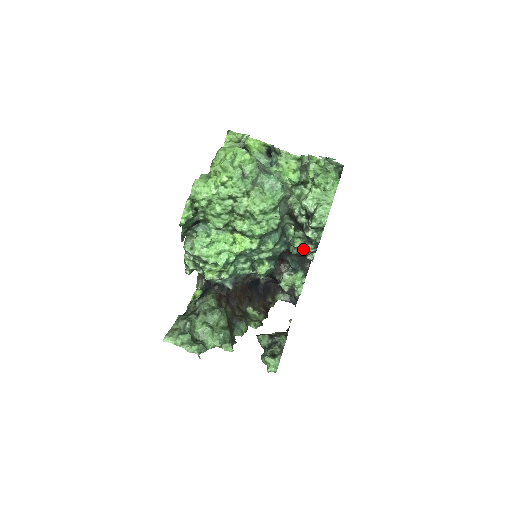
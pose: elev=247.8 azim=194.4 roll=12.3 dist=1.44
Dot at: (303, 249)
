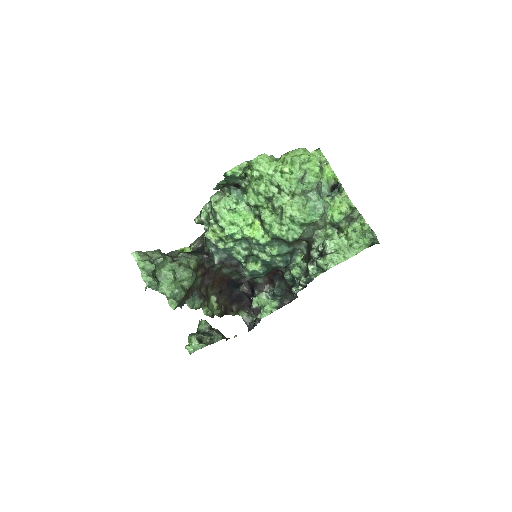
Dot at: (295, 279)
